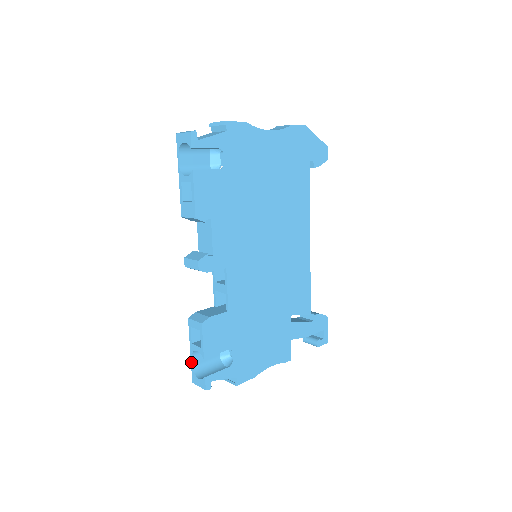
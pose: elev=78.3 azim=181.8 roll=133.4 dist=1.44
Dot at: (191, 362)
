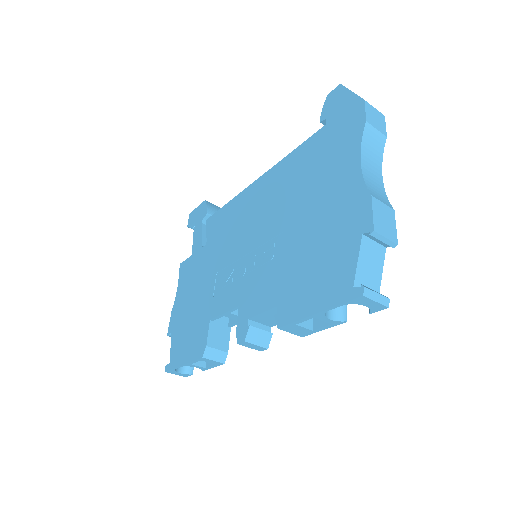
Dot at: occluded
